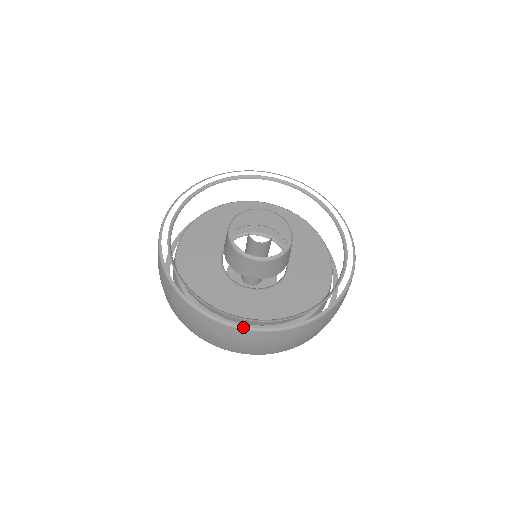
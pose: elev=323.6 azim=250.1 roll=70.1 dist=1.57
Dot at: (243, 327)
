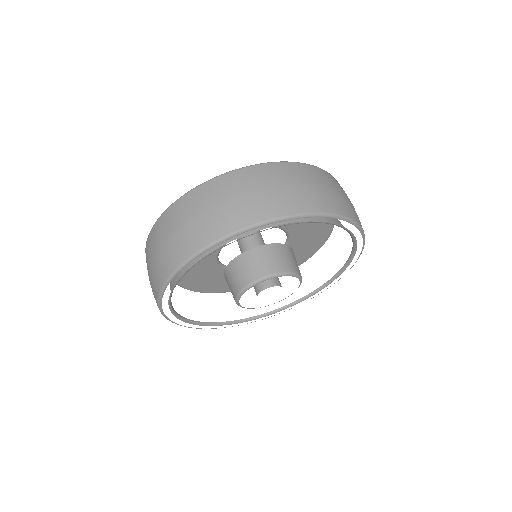
Dot at: (312, 165)
